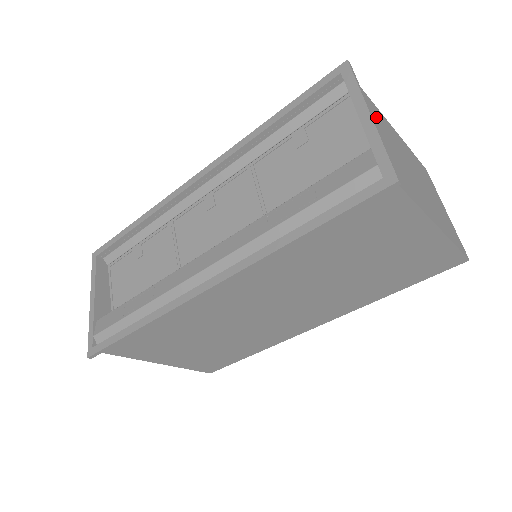
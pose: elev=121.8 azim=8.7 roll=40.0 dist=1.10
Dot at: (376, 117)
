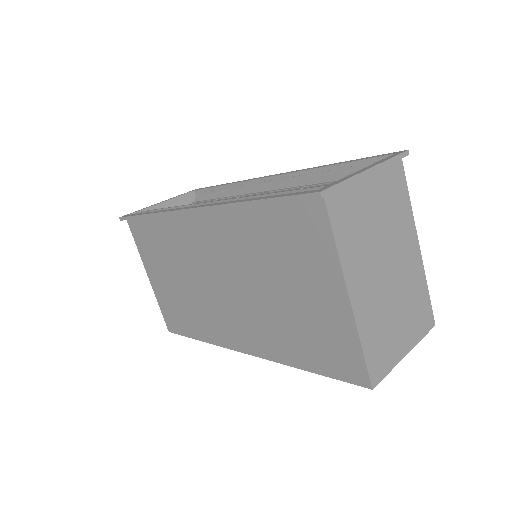
Dot at: (392, 200)
